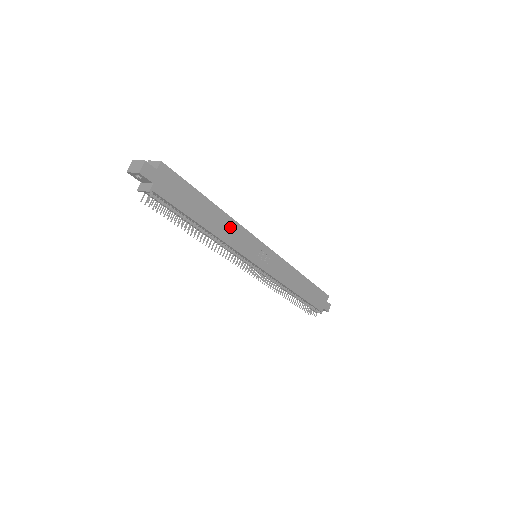
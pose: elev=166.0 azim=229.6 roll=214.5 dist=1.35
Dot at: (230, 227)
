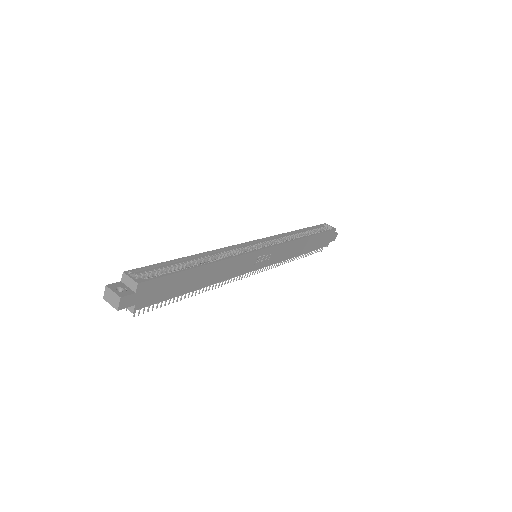
Dot at: (225, 267)
